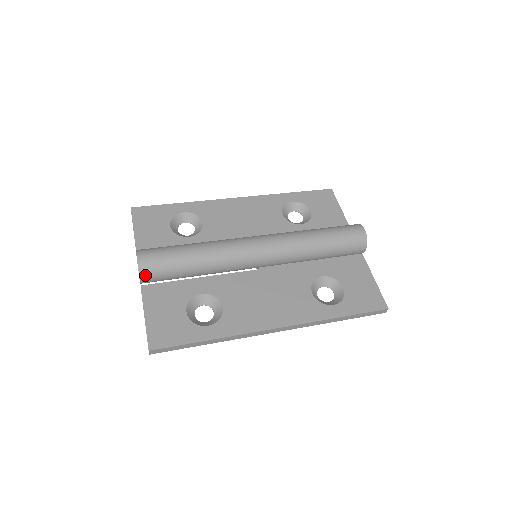
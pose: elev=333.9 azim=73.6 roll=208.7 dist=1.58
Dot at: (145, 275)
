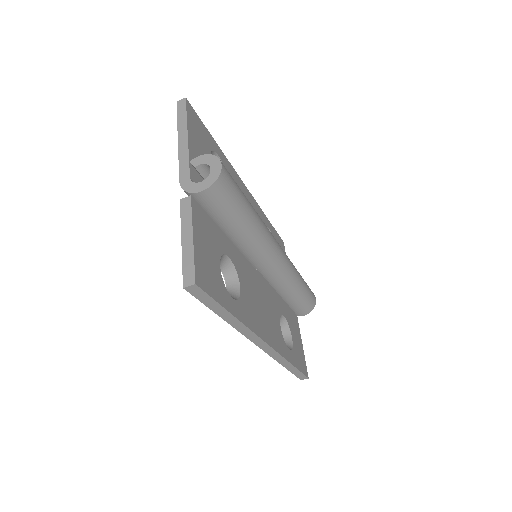
Dot at: (214, 191)
